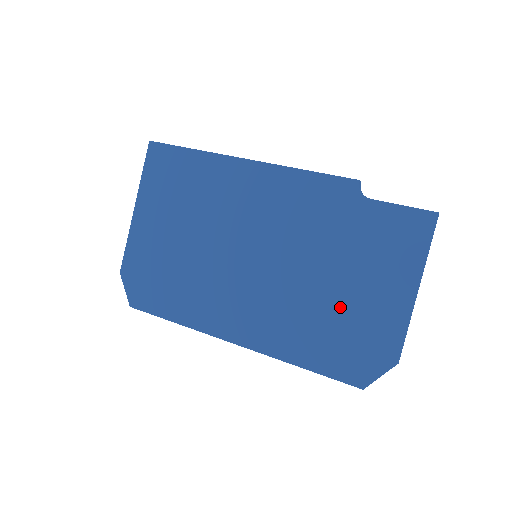
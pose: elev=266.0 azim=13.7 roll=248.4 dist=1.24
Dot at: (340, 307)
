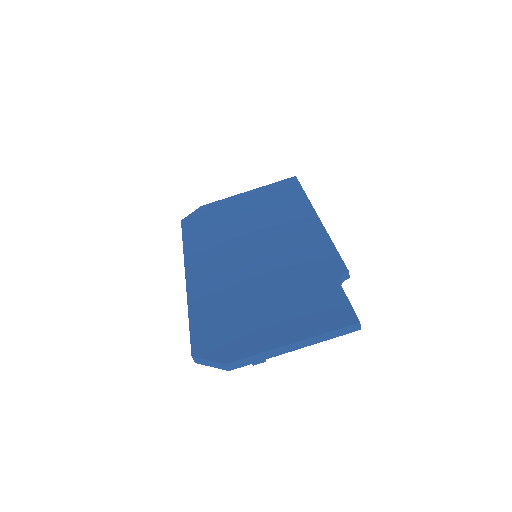
Dot at: (248, 310)
